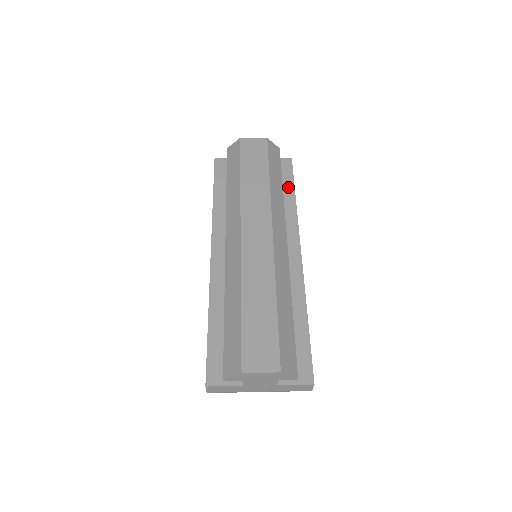
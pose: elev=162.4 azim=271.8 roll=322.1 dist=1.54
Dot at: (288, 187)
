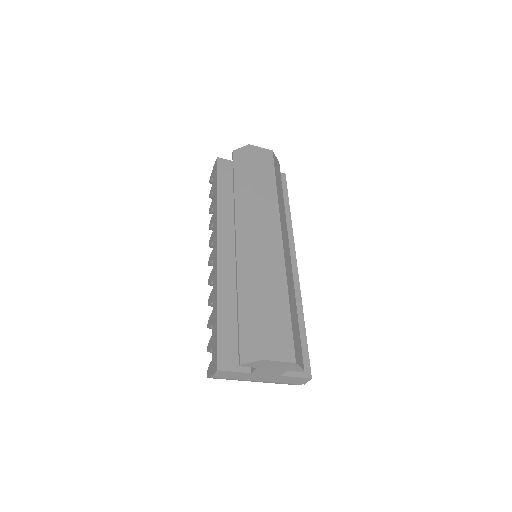
Dot at: occluded
